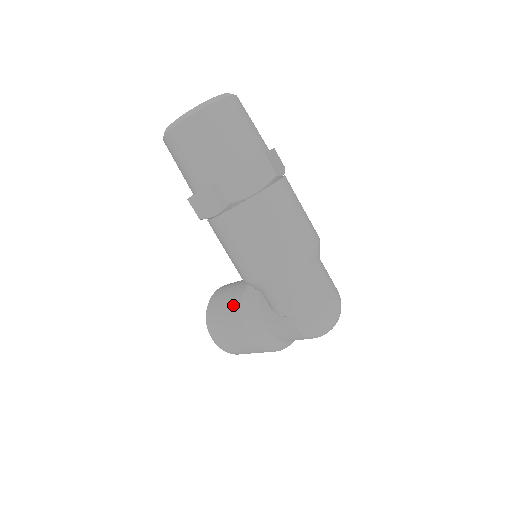
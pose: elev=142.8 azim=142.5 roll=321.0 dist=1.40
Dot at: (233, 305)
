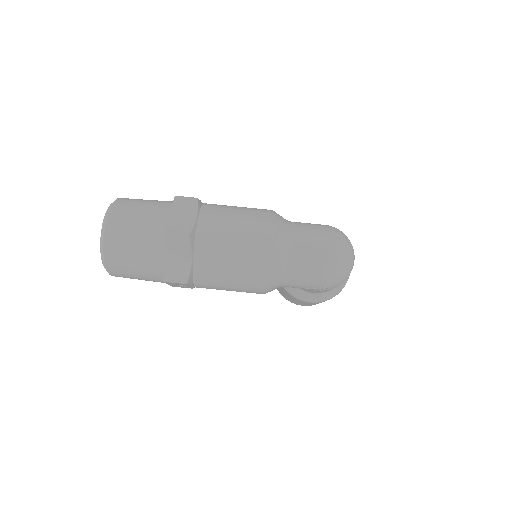
Dot at: (283, 290)
